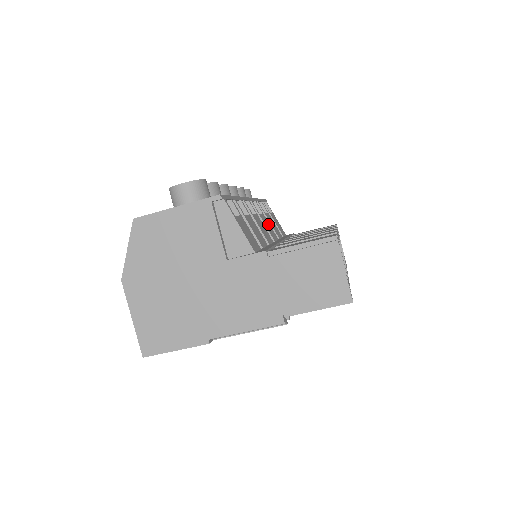
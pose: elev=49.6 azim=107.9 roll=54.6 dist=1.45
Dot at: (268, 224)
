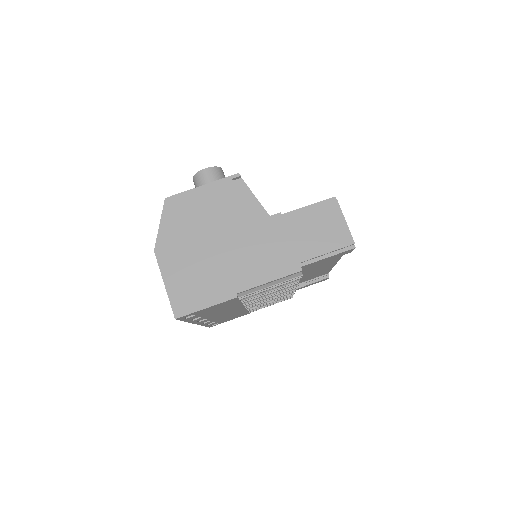
Dot at: occluded
